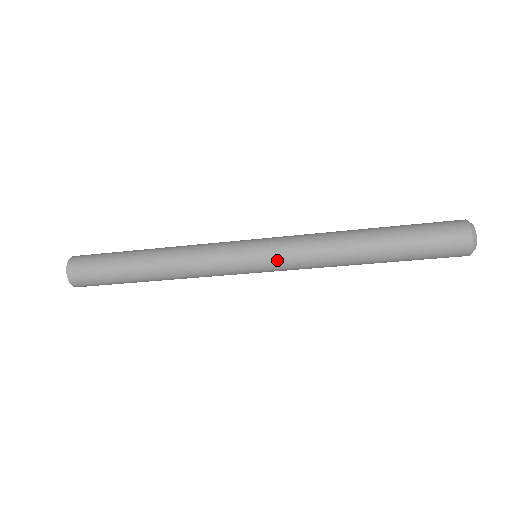
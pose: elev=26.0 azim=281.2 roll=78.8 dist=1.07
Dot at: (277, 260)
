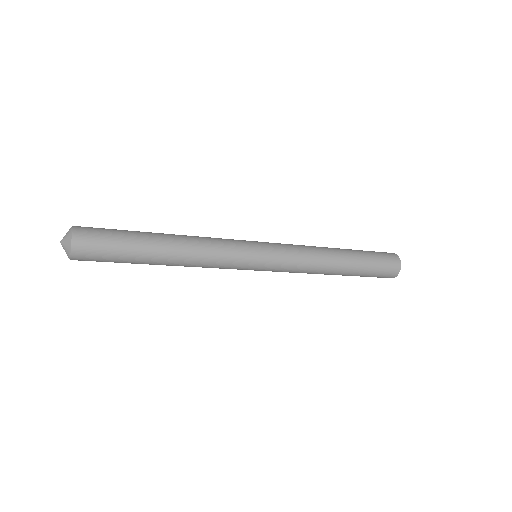
Dot at: (277, 269)
